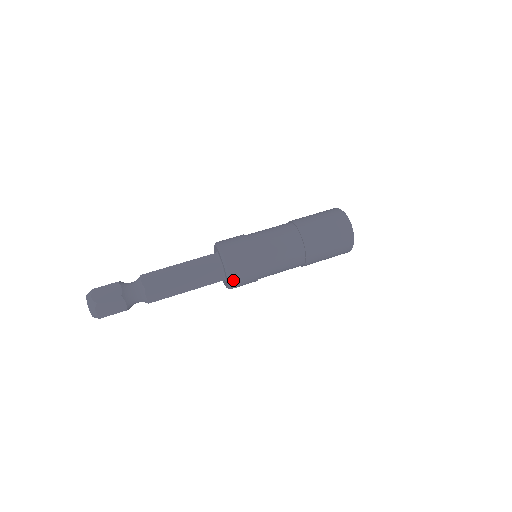
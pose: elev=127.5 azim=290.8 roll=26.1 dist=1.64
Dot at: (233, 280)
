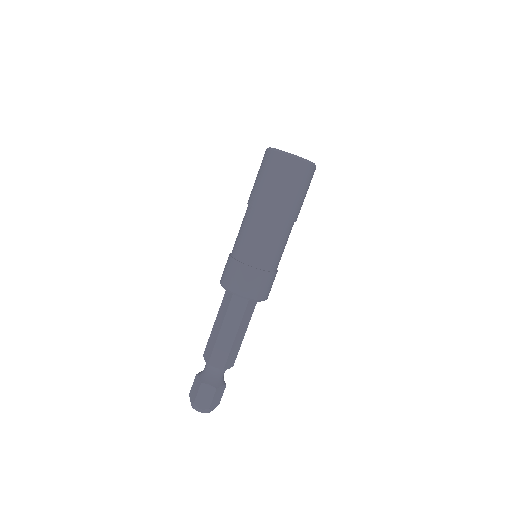
Dot at: (267, 297)
